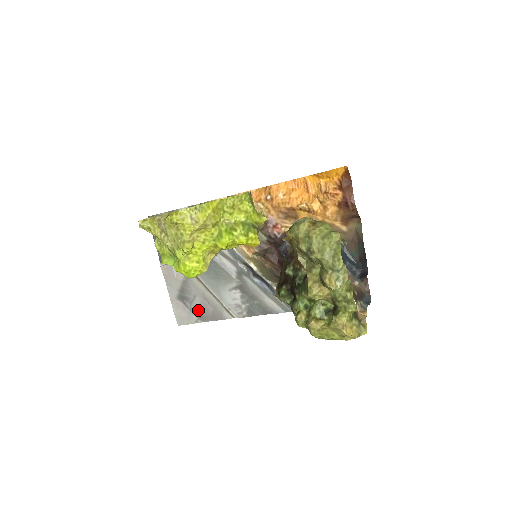
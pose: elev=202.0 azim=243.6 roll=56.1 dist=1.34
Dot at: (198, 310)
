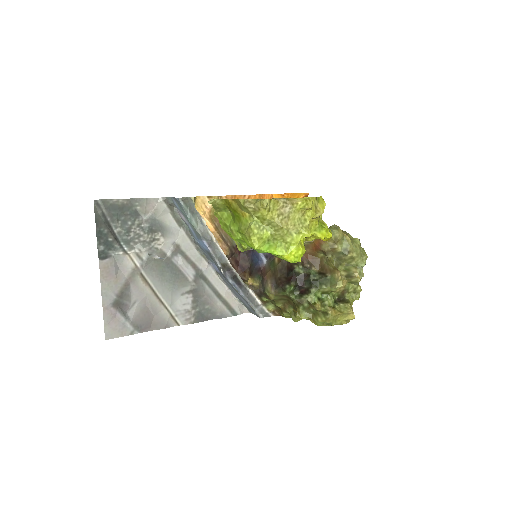
Dot at: (137, 318)
